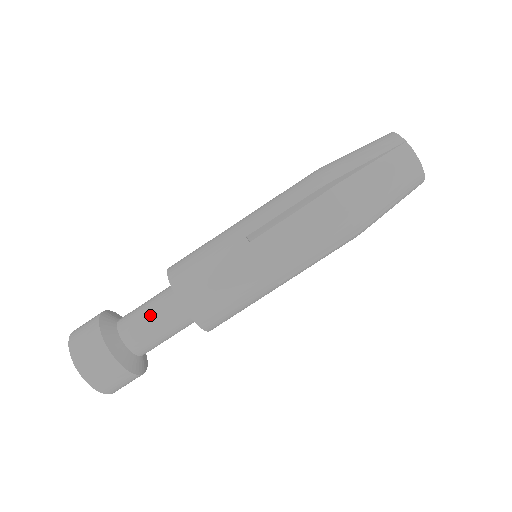
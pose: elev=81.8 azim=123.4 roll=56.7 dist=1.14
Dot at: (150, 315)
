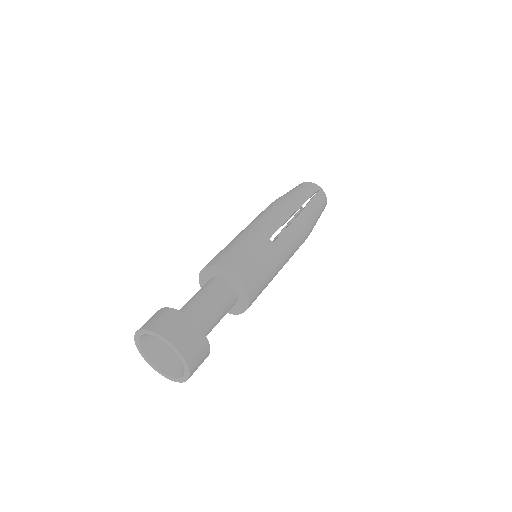
Dot at: (193, 296)
